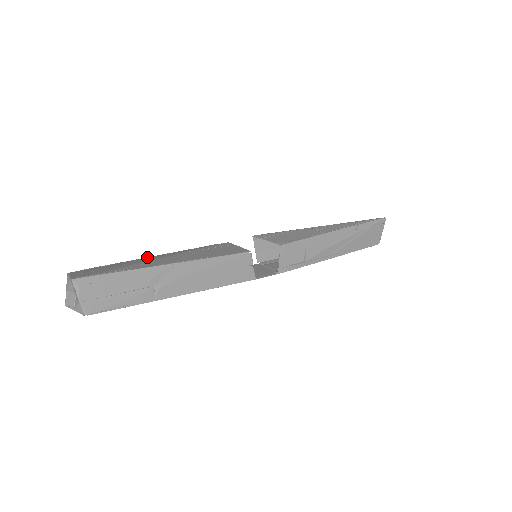
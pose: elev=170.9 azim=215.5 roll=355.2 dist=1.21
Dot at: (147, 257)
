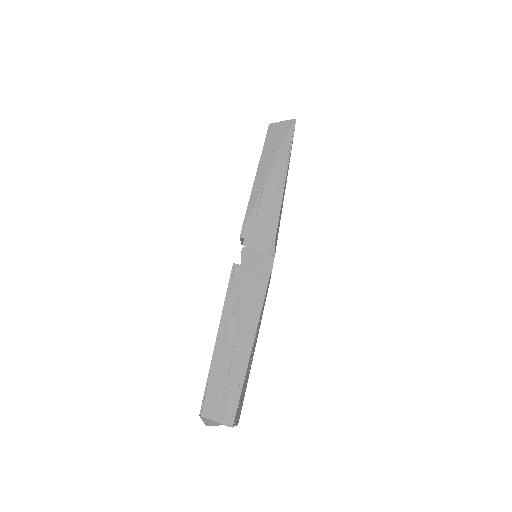
Dot at: (216, 343)
